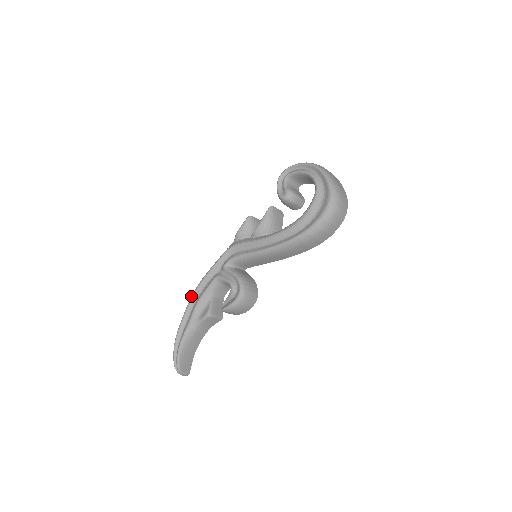
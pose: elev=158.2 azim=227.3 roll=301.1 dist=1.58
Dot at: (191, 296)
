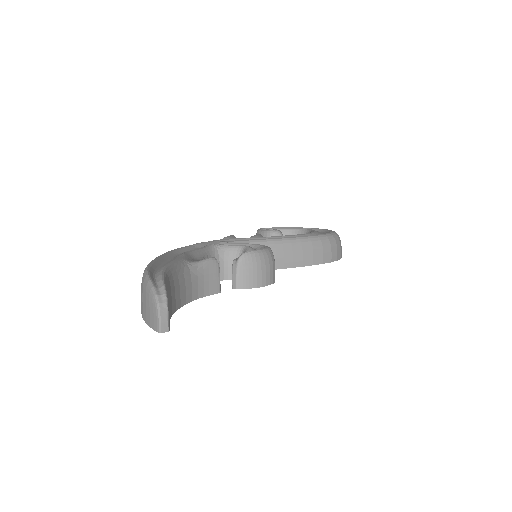
Dot at: occluded
